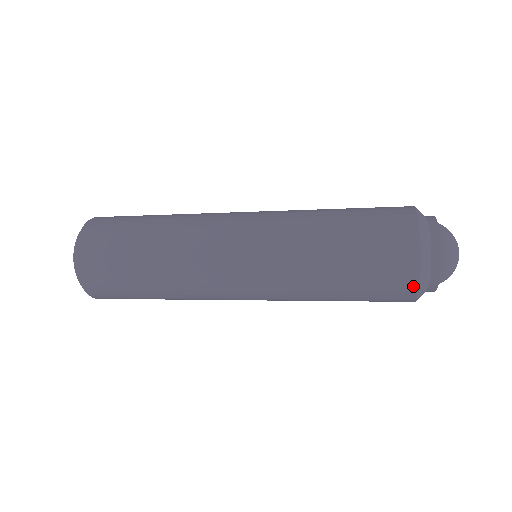
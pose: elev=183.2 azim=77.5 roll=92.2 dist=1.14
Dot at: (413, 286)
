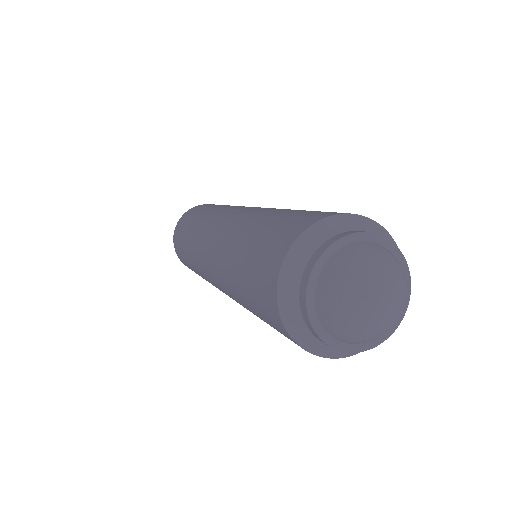
Dot at: (294, 341)
